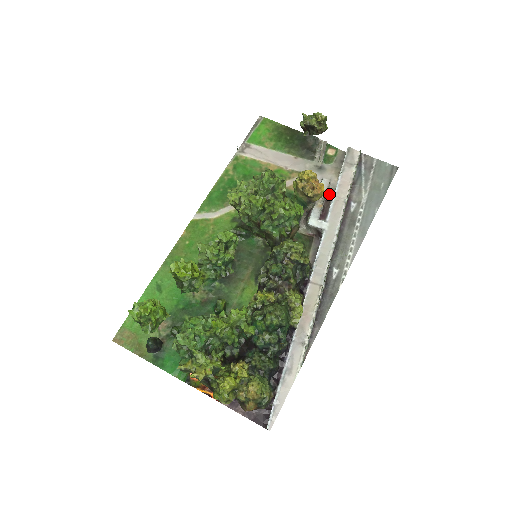
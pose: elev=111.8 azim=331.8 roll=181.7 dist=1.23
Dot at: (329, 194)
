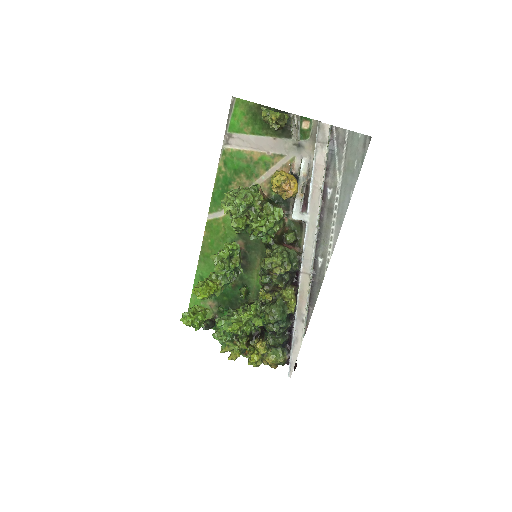
Dot at: (310, 175)
